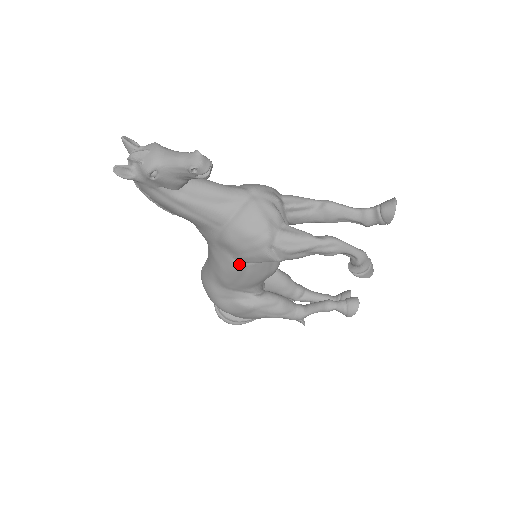
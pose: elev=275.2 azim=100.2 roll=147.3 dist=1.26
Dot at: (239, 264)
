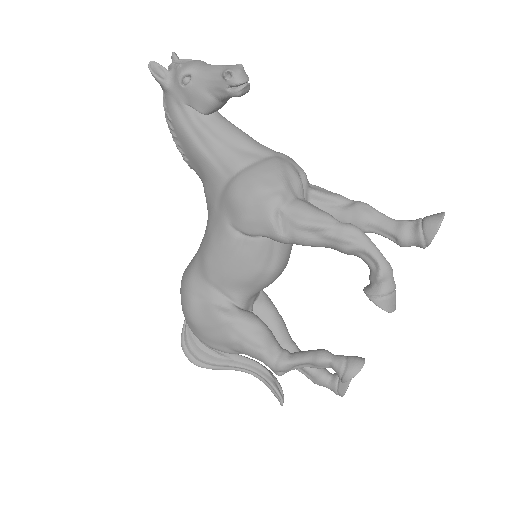
Dot at: (233, 233)
